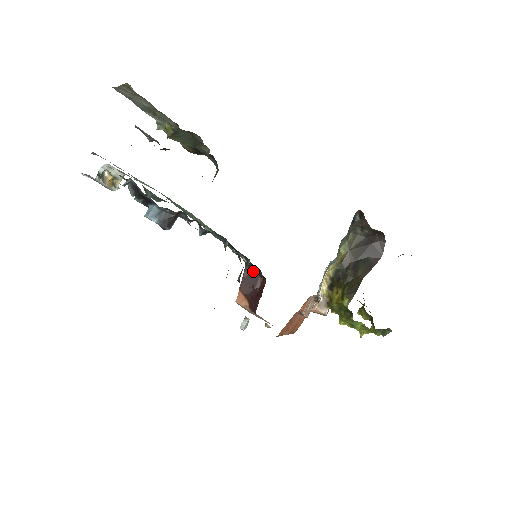
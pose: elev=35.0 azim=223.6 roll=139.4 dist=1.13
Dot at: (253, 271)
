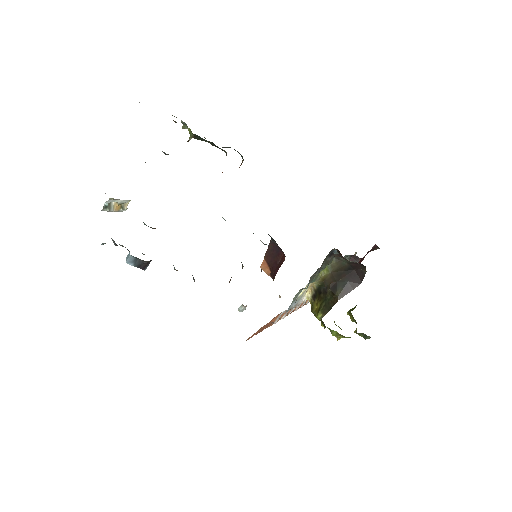
Dot at: (277, 245)
